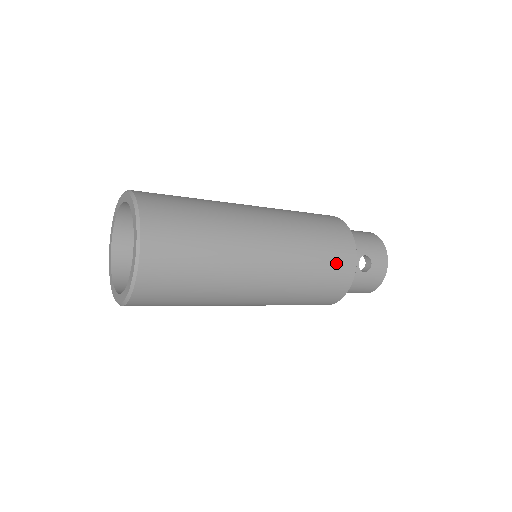
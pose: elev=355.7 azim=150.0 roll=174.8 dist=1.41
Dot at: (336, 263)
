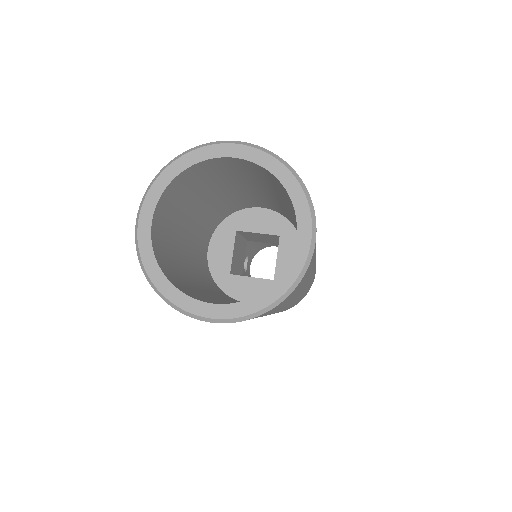
Dot at: occluded
